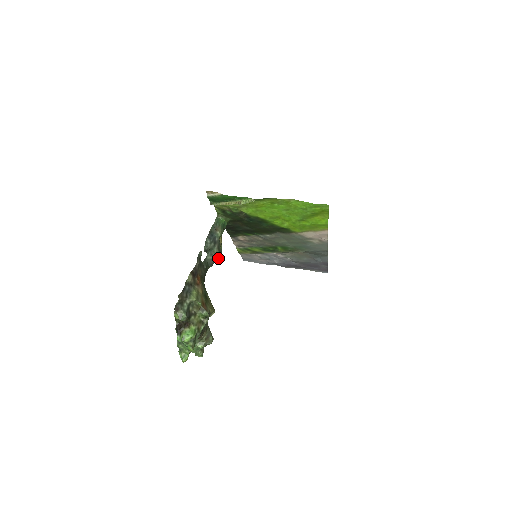
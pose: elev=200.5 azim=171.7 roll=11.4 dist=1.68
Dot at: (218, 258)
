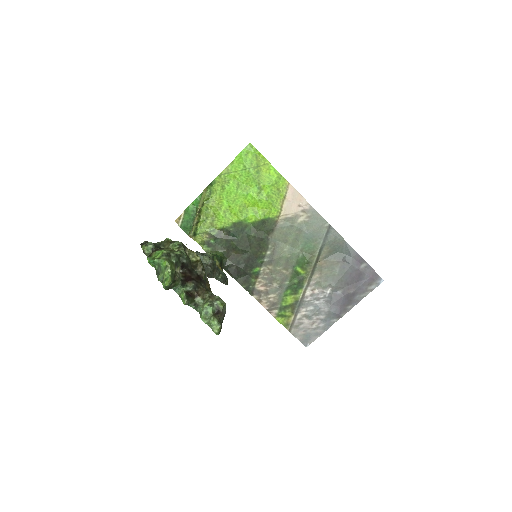
Dot at: (220, 275)
